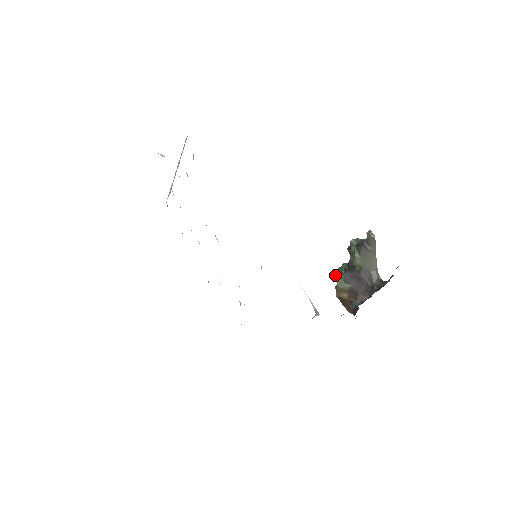
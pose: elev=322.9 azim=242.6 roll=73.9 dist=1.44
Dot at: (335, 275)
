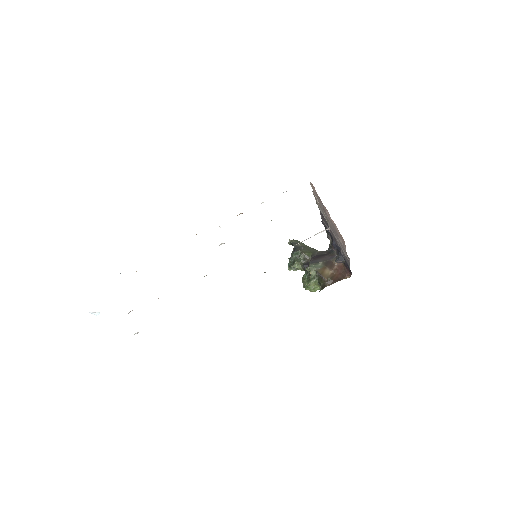
Dot at: (308, 281)
